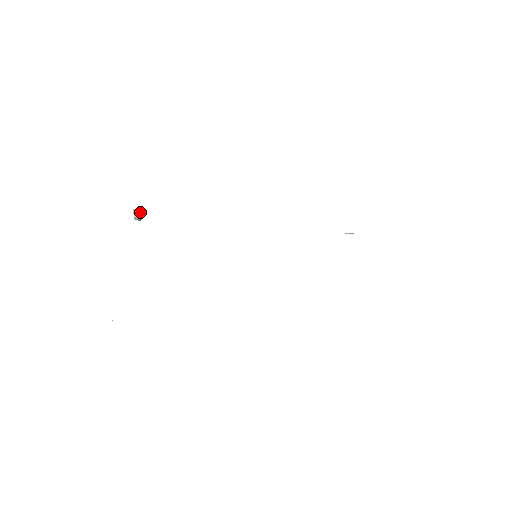
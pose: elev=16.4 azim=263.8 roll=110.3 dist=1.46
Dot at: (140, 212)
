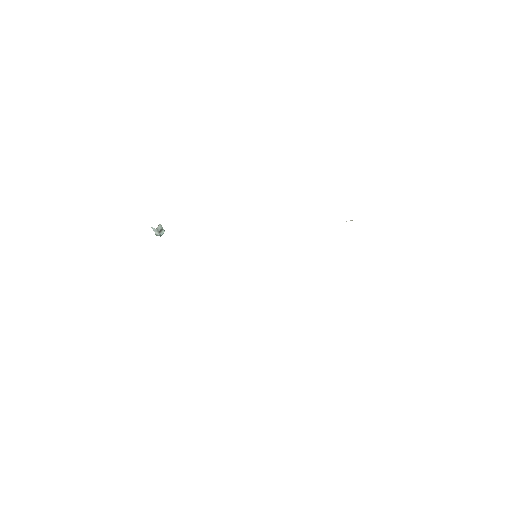
Dot at: (158, 229)
